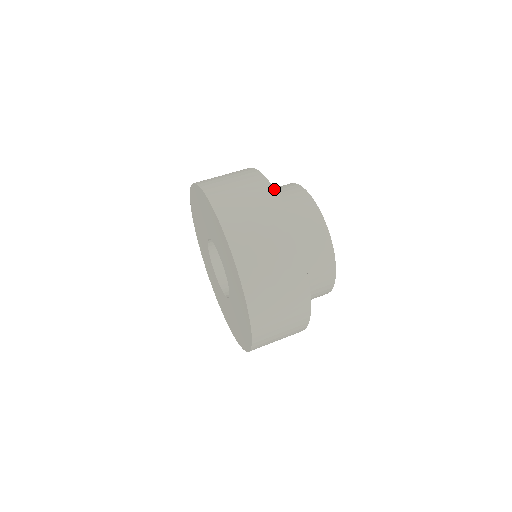
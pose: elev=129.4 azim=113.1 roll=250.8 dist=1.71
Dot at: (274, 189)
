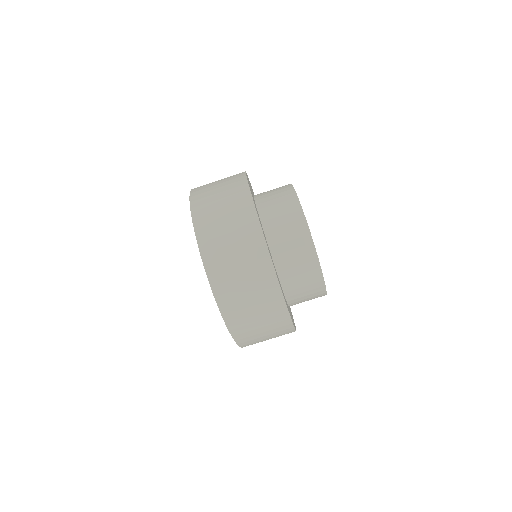
Dot at: (265, 241)
